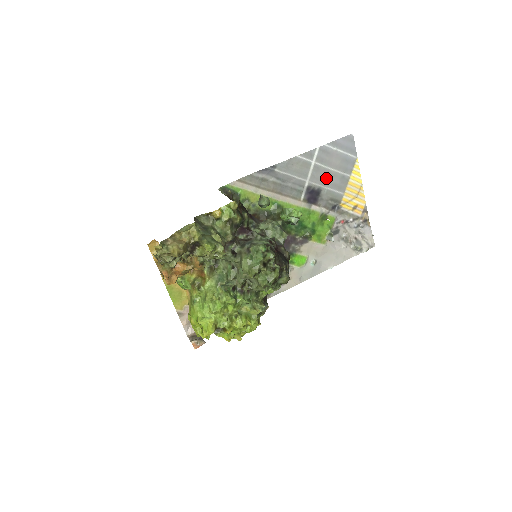
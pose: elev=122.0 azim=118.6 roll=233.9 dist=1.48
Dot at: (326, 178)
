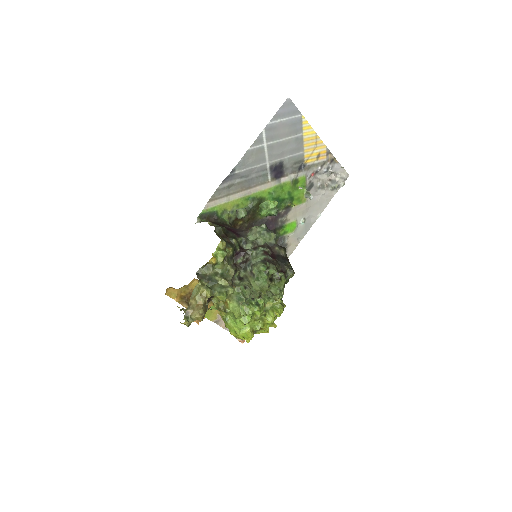
Dot at: (282, 150)
